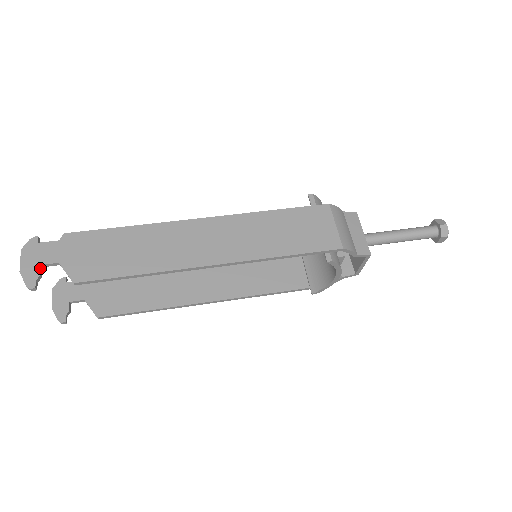
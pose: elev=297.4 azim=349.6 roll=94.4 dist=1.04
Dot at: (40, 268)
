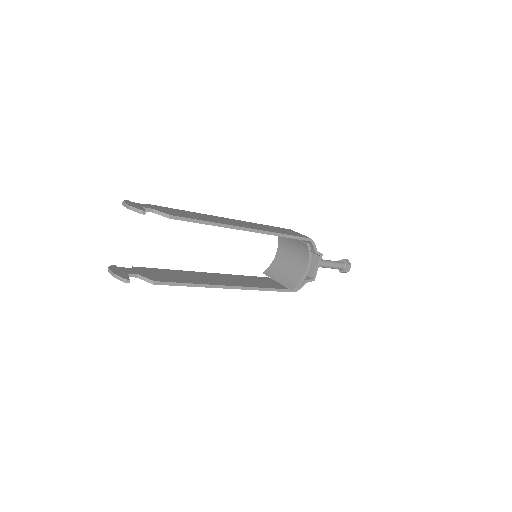
Dot at: (143, 207)
